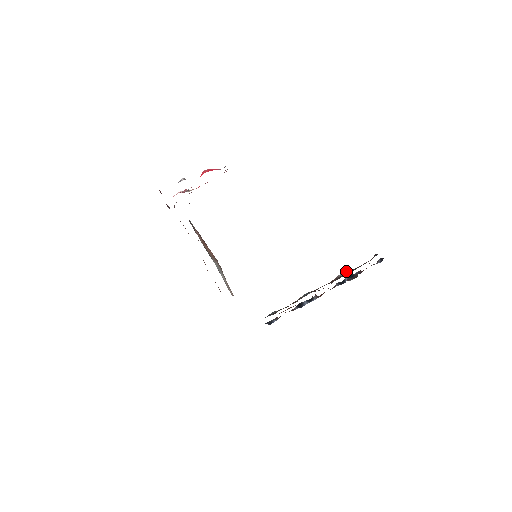
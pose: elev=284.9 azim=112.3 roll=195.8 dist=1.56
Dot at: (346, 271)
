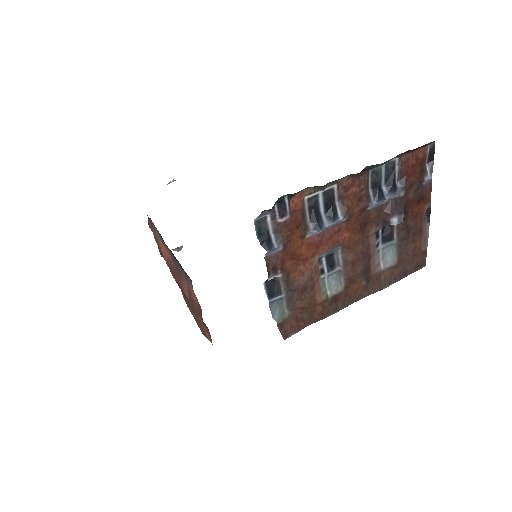
Dot at: (388, 232)
